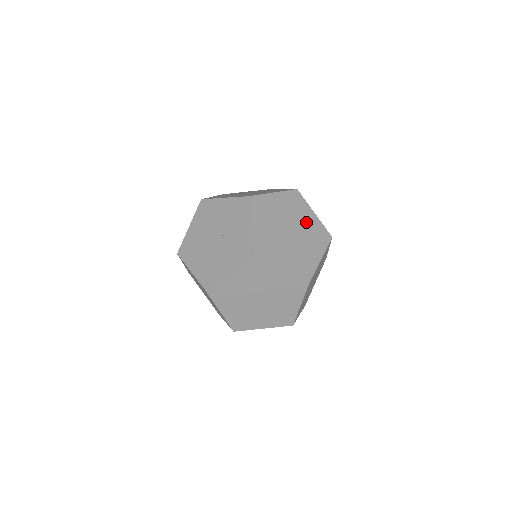
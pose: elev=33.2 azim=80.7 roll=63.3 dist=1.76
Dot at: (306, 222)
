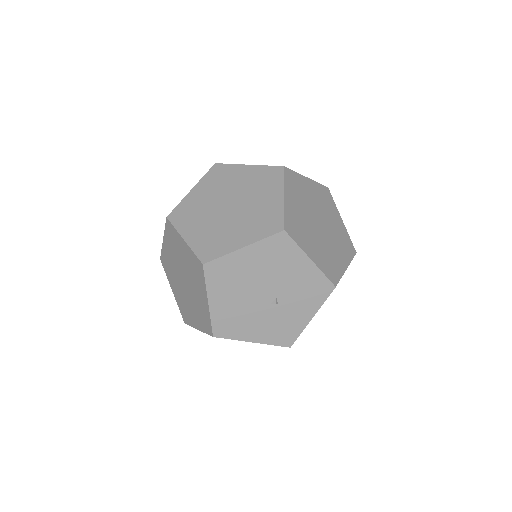
Dot at: occluded
